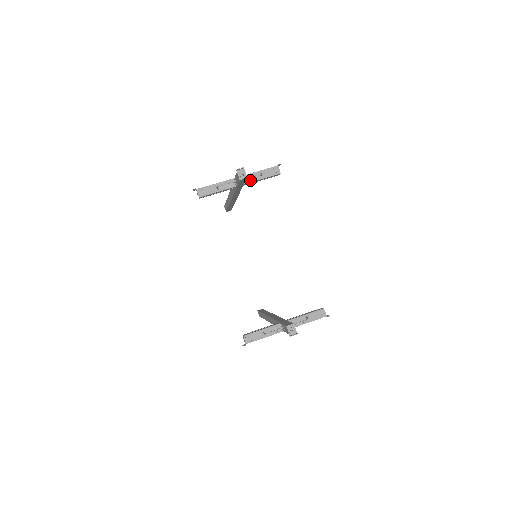
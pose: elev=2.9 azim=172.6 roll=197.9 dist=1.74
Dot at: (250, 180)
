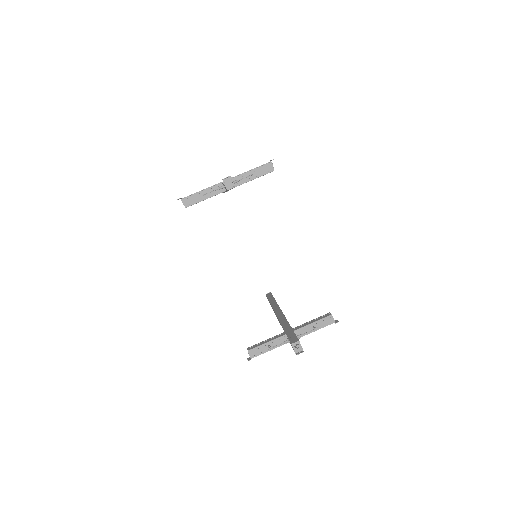
Dot at: (240, 182)
